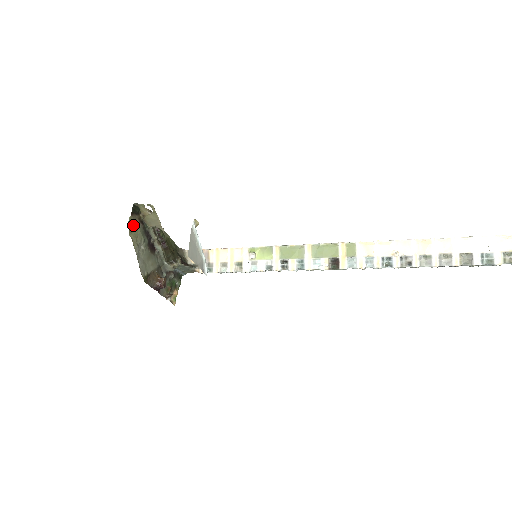
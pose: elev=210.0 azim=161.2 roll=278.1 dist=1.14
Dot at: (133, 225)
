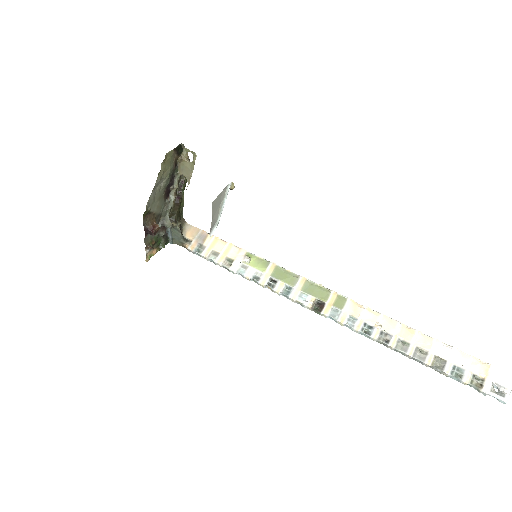
Dot at: (169, 159)
